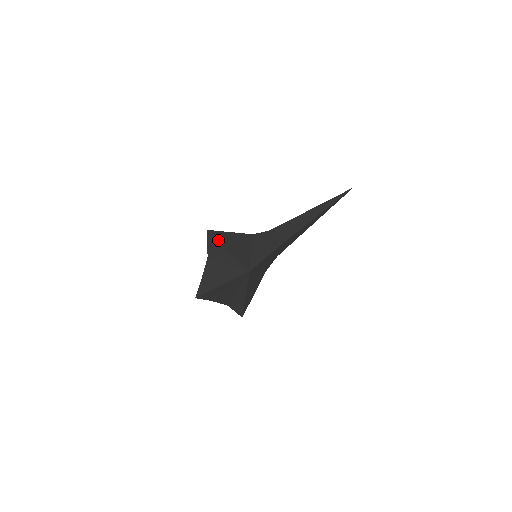
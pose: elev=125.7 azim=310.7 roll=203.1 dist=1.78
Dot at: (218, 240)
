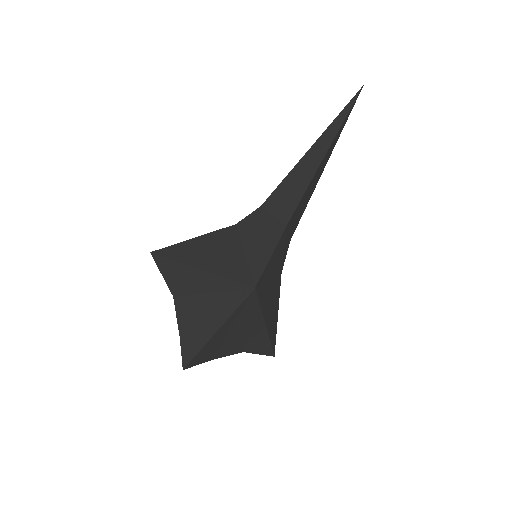
Dot at: (178, 261)
